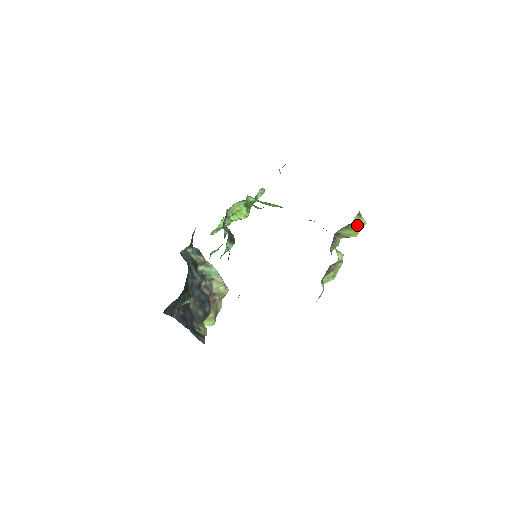
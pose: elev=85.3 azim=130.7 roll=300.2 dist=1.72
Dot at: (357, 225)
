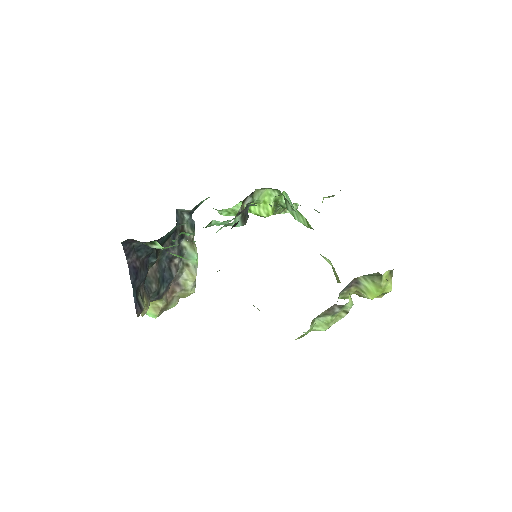
Dot at: (383, 283)
